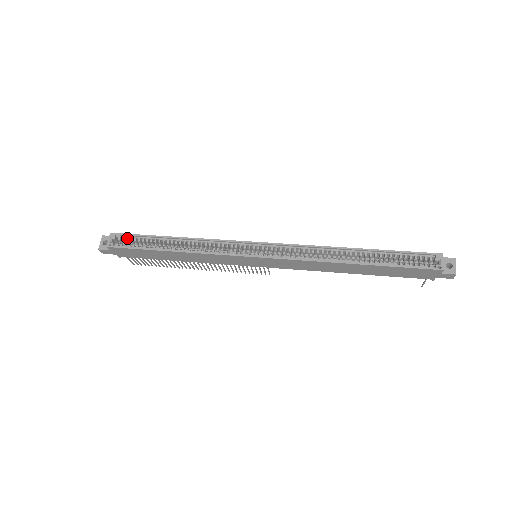
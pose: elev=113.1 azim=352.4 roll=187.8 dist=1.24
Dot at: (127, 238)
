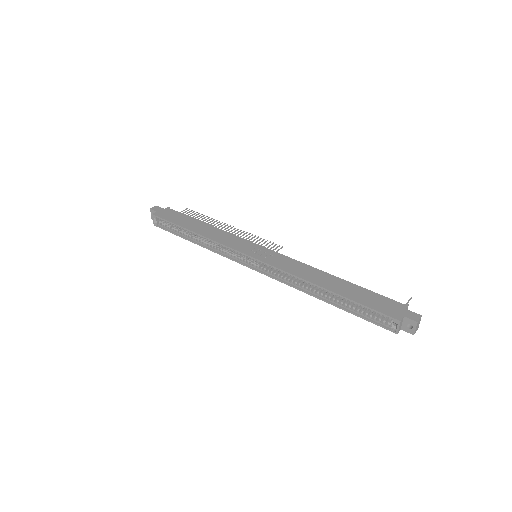
Dot at: (164, 221)
